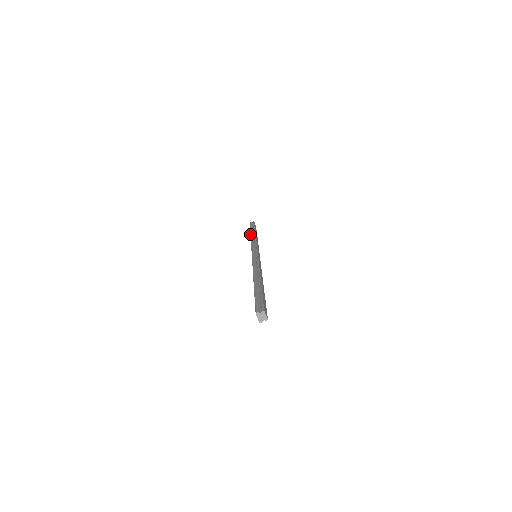
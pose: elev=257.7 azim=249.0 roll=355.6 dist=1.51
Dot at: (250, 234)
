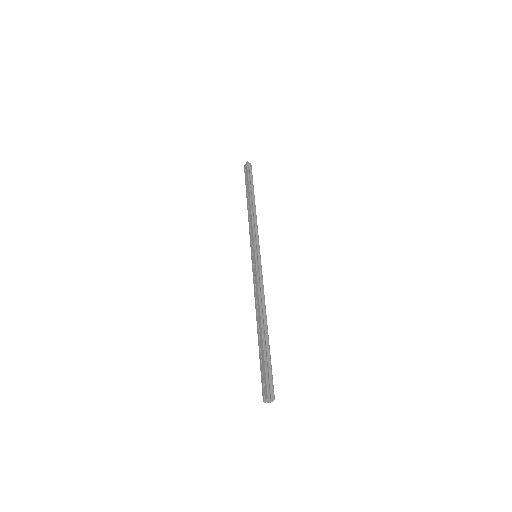
Dot at: (250, 197)
